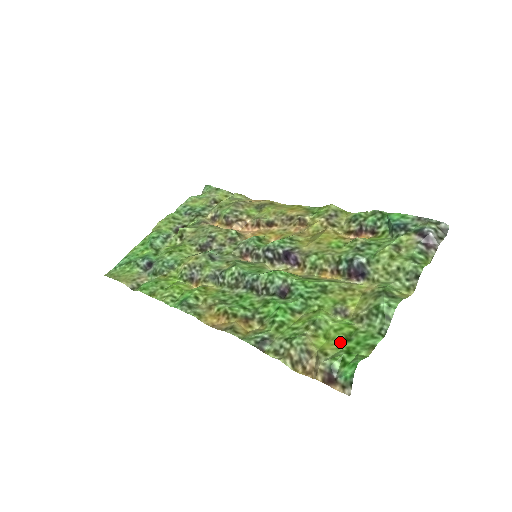
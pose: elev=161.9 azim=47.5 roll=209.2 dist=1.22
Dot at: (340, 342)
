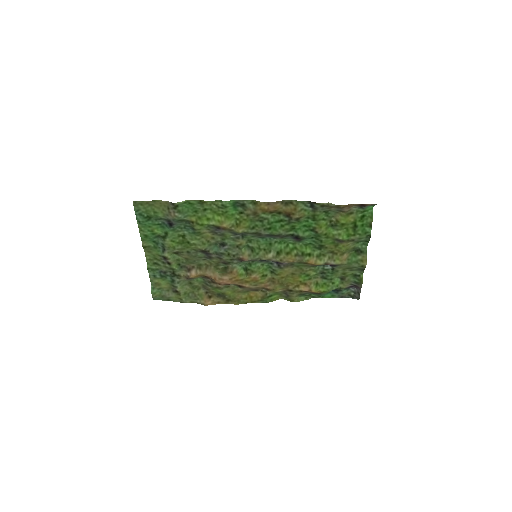
Dot at: (353, 223)
